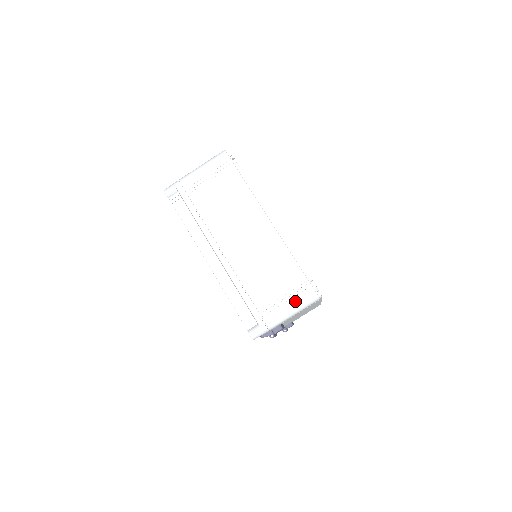
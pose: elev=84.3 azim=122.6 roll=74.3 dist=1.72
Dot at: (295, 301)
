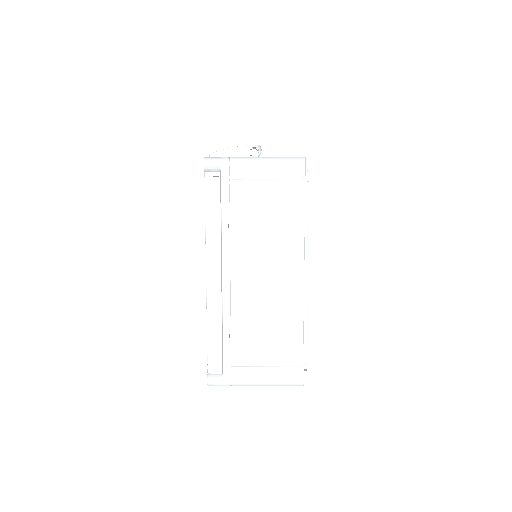
Dot at: (276, 376)
